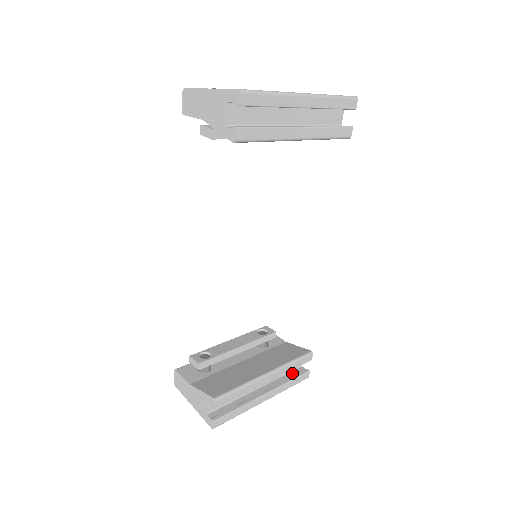
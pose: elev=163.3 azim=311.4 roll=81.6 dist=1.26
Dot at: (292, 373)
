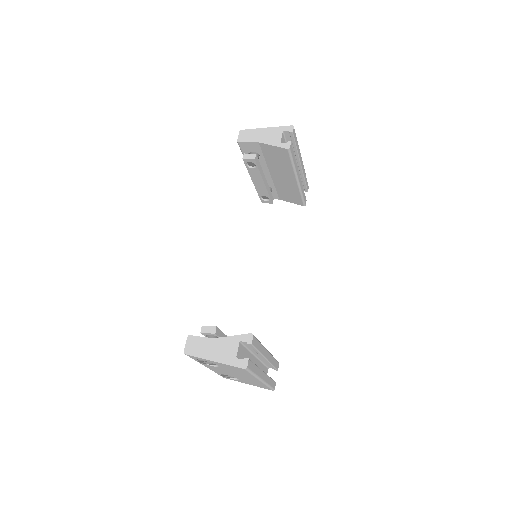
Dot at: occluded
